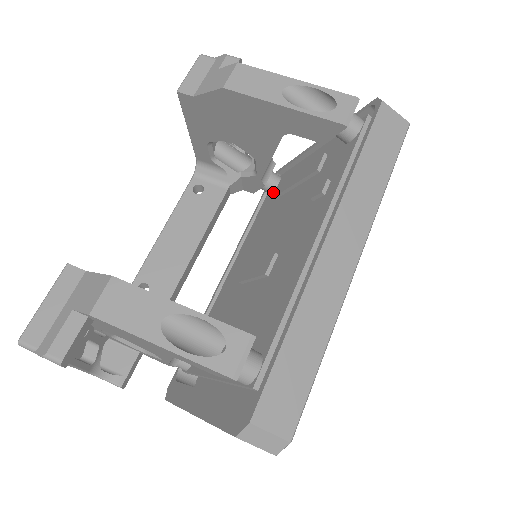
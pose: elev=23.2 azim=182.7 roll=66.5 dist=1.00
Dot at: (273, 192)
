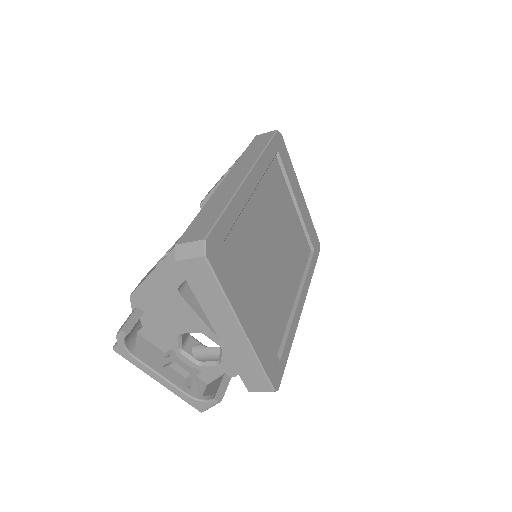
Dot at: occluded
